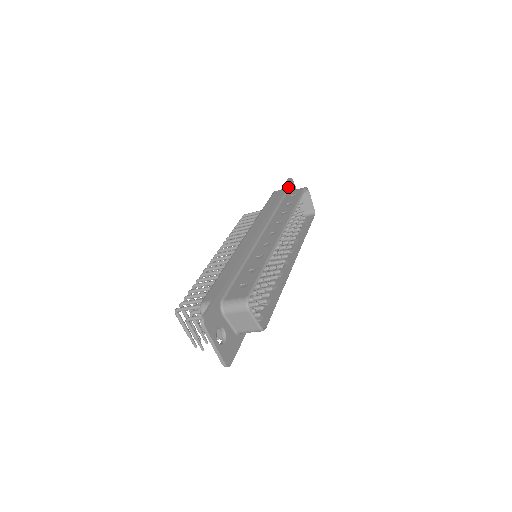
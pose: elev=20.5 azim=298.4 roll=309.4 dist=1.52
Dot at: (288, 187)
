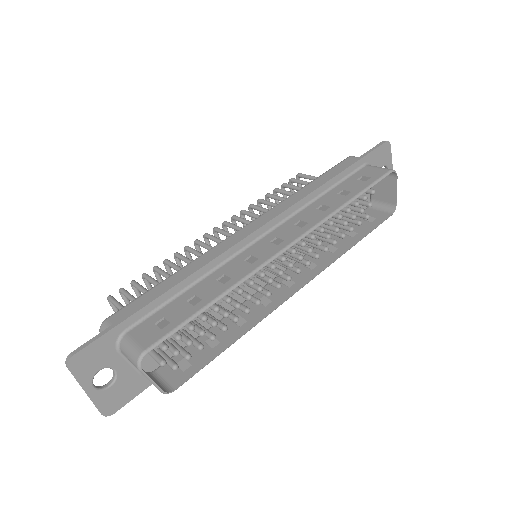
Dot at: (372, 157)
